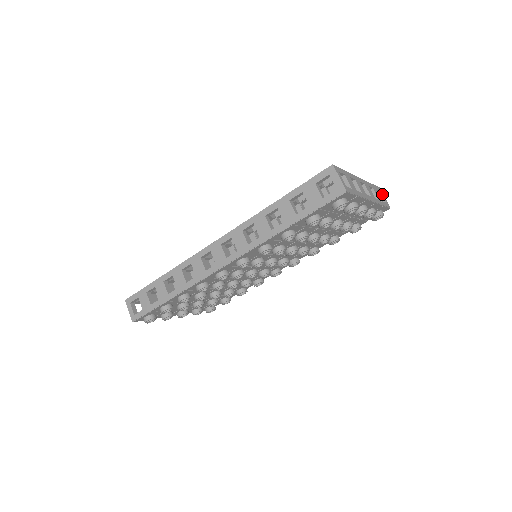
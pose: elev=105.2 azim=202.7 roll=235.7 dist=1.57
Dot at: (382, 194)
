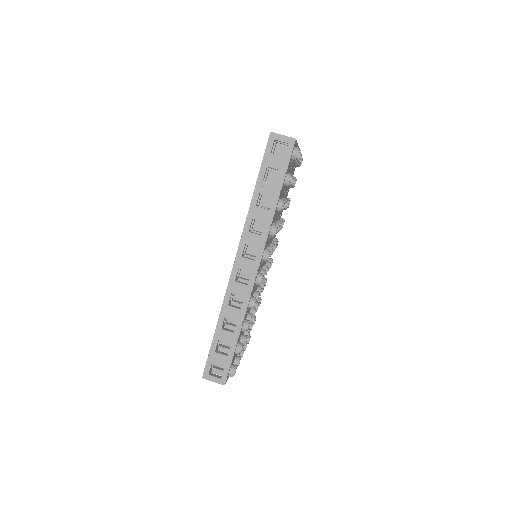
Dot at: occluded
